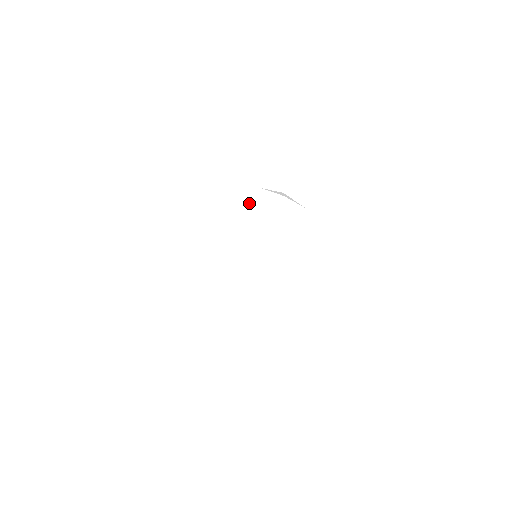
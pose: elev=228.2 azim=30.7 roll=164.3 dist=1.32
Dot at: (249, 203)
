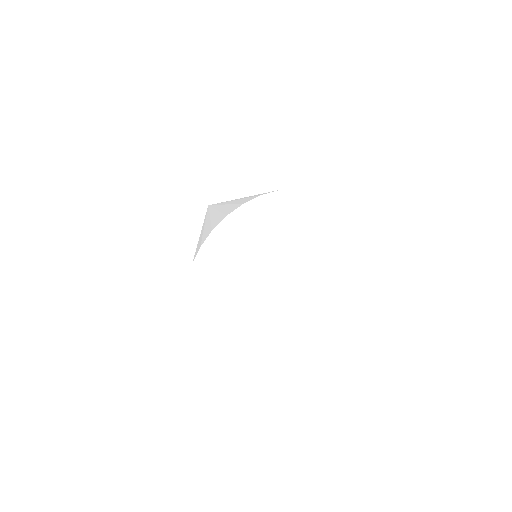
Dot at: (312, 207)
